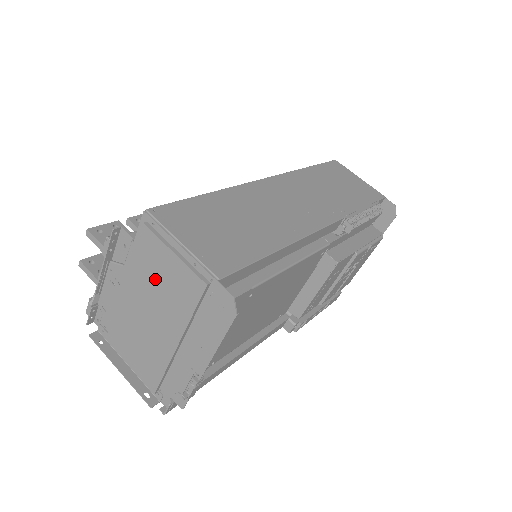
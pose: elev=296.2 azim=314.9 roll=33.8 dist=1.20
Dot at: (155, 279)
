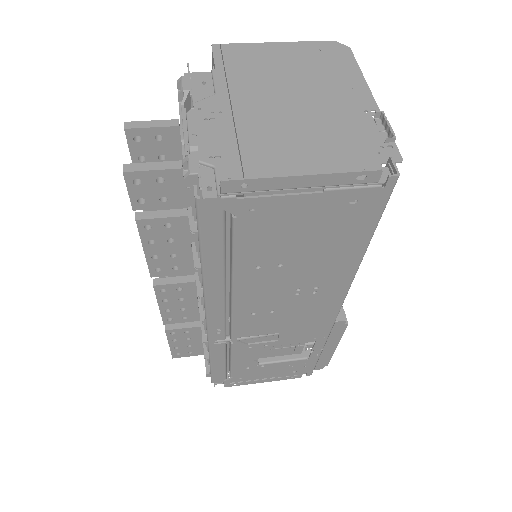
Dot at: (265, 69)
